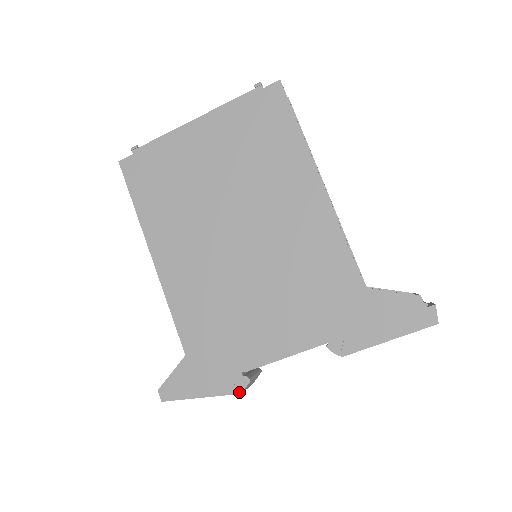
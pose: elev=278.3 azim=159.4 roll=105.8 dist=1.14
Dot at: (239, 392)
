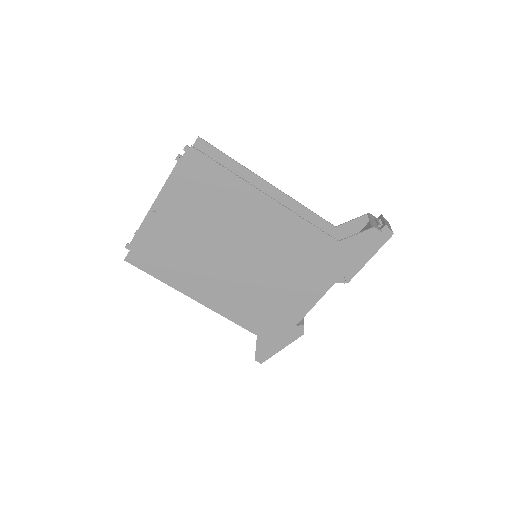
Dot at: occluded
